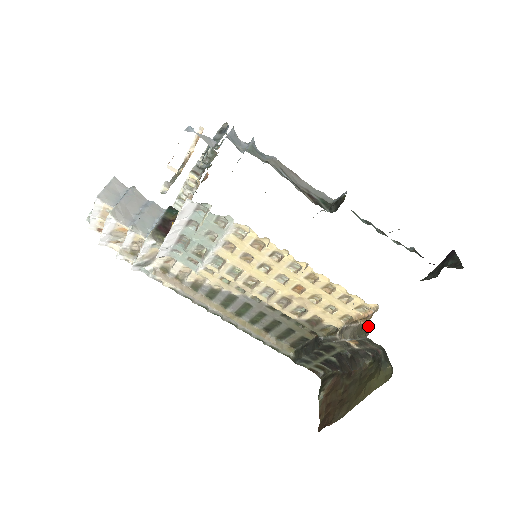
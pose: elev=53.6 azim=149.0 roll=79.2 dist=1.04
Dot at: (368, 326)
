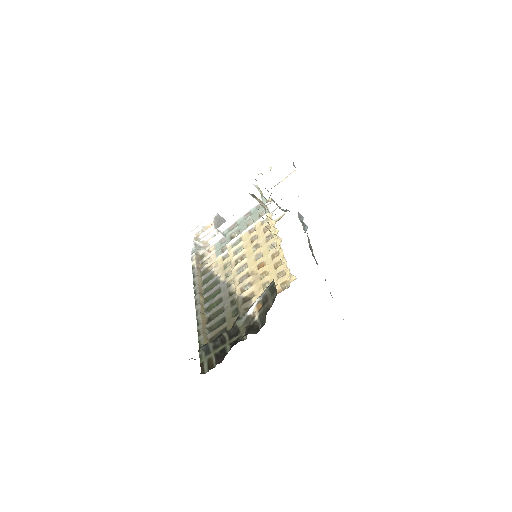
Dot at: occluded
